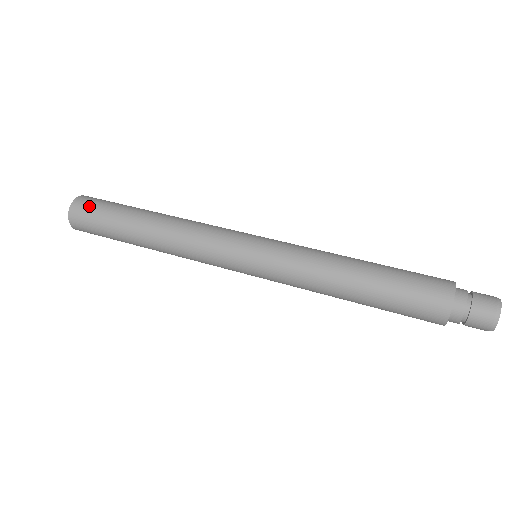
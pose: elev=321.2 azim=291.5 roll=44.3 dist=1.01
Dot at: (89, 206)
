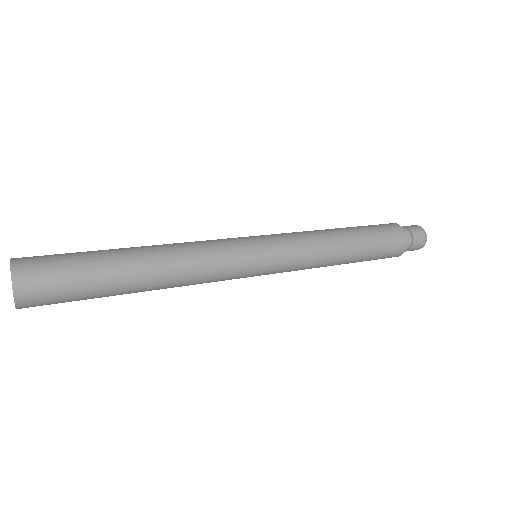
Dot at: occluded
